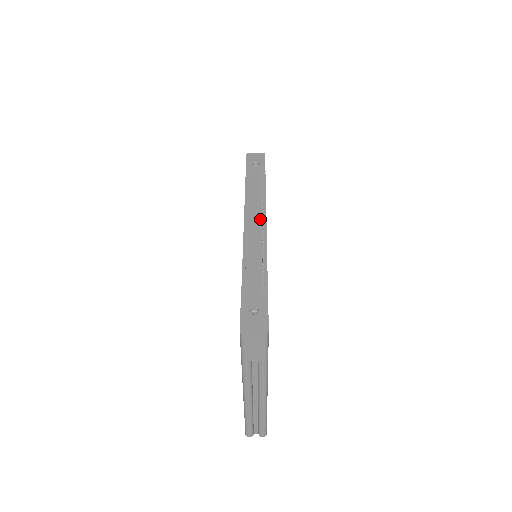
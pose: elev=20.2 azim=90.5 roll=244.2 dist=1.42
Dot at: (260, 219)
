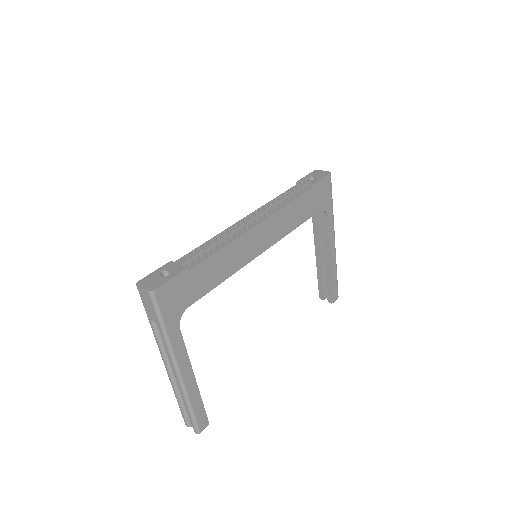
Dot at: (260, 217)
